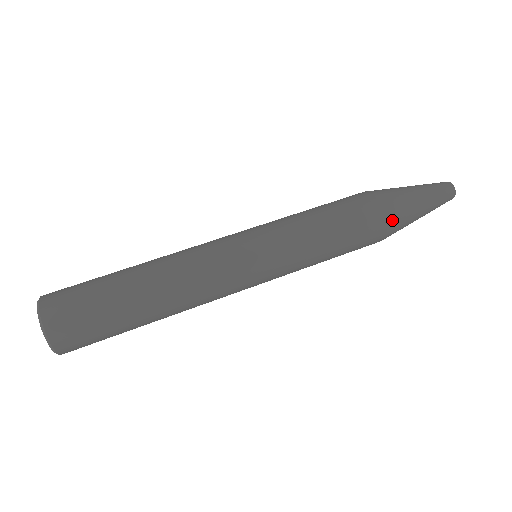
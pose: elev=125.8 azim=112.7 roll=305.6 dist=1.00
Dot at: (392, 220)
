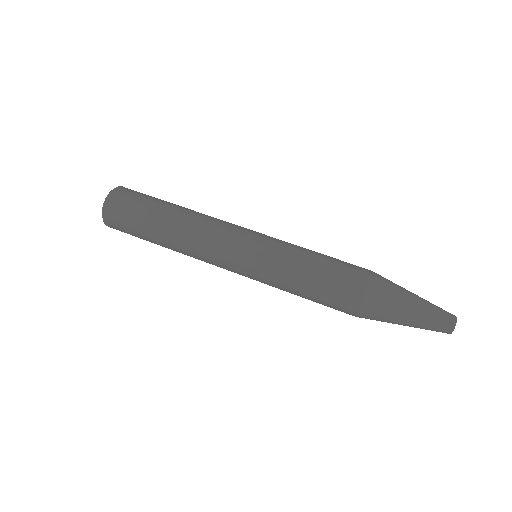
Dot at: (371, 296)
